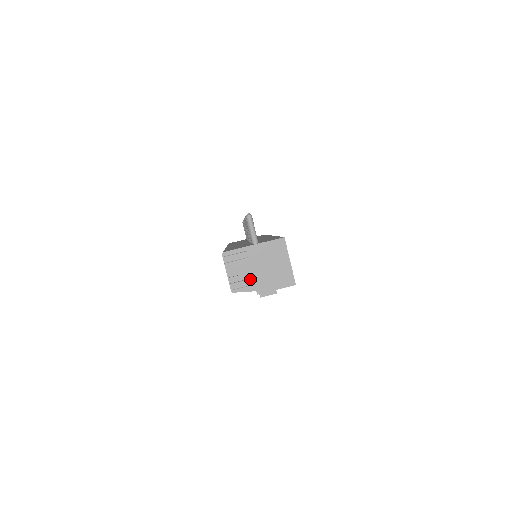
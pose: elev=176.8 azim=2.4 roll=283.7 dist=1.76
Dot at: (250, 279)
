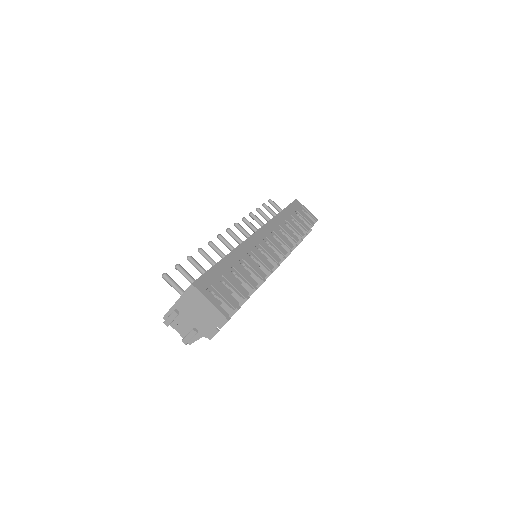
Dot at: (191, 330)
